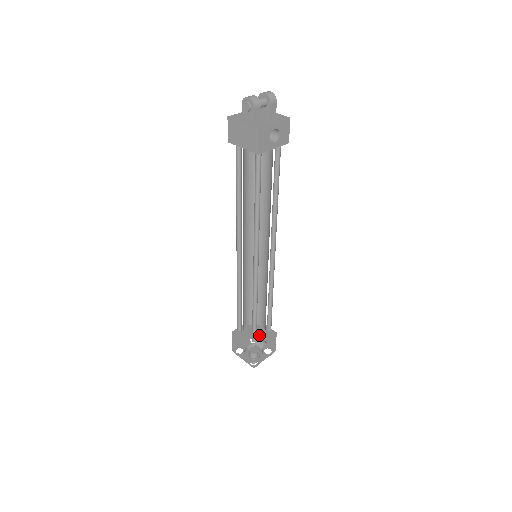
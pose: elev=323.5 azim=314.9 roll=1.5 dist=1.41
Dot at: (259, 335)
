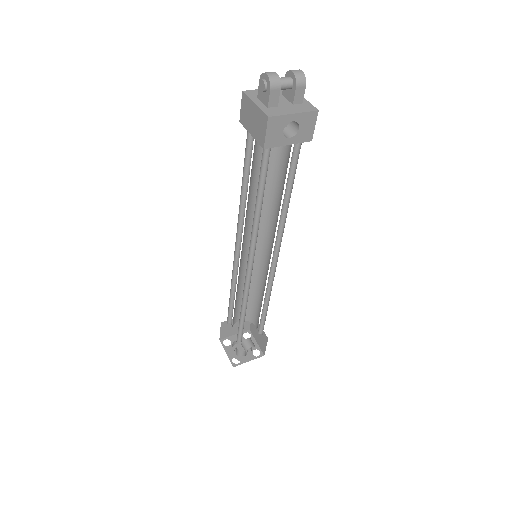
Dot at: (254, 332)
